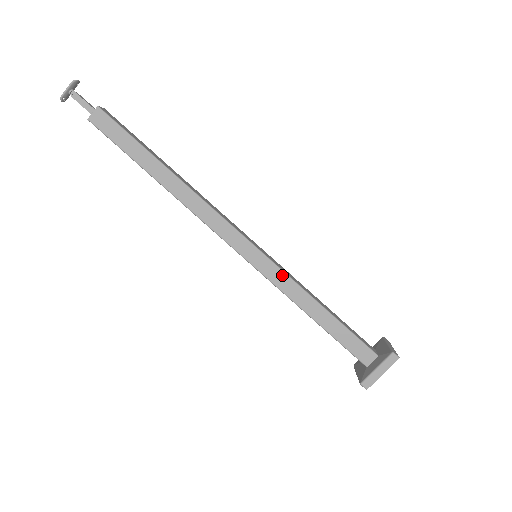
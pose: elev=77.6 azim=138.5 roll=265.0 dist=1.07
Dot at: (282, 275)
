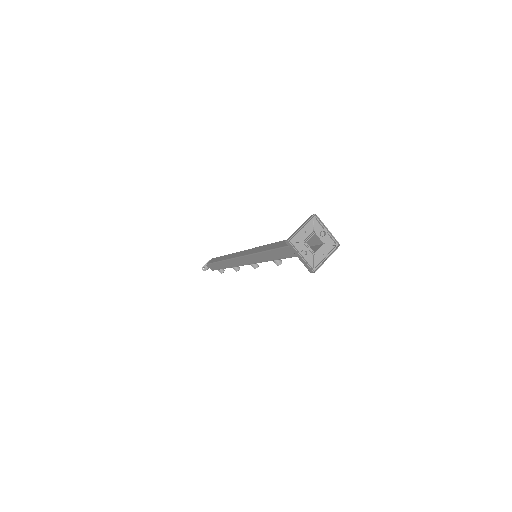
Dot at: (263, 247)
